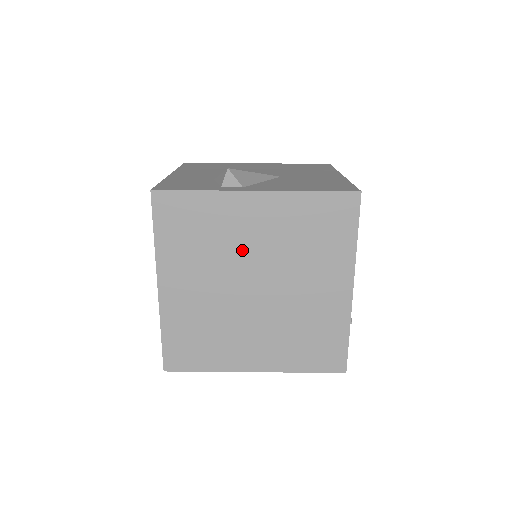
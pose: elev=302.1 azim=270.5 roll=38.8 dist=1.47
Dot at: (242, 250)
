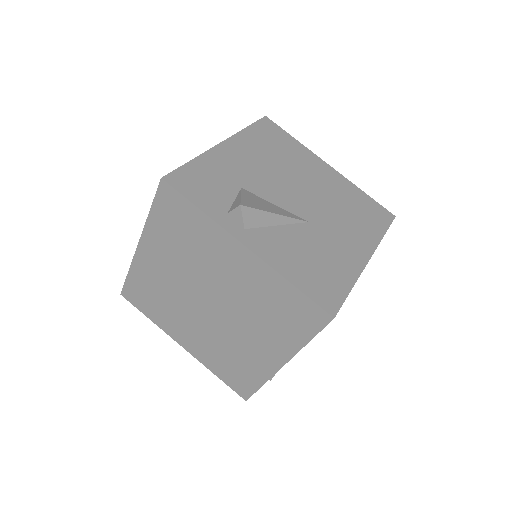
Dot at: (212, 274)
